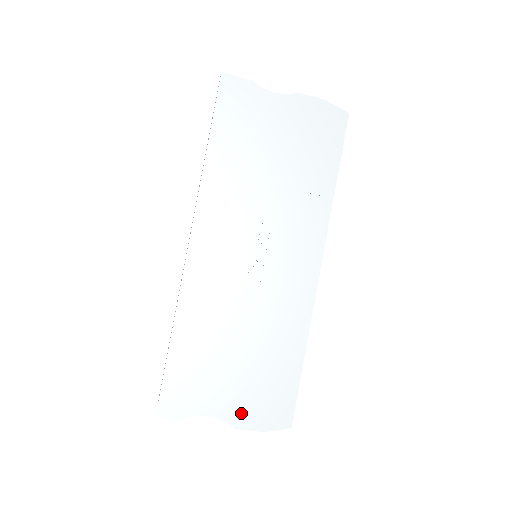
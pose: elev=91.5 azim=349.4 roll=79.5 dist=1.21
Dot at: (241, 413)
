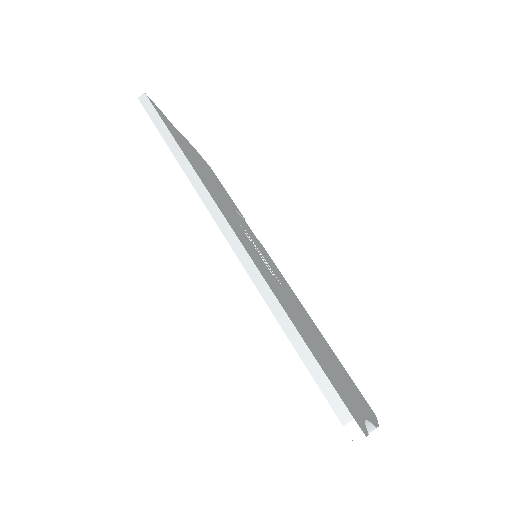
Dot at: (364, 409)
